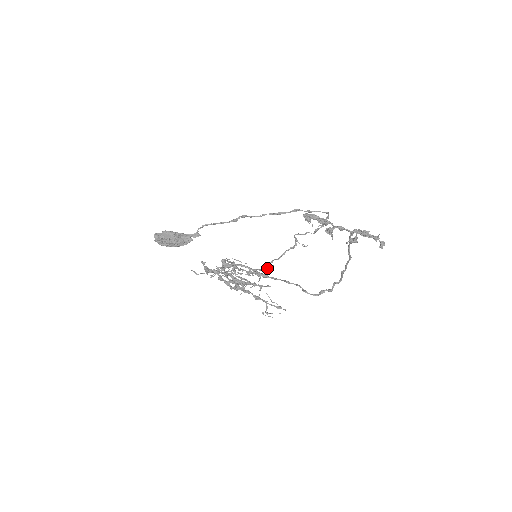
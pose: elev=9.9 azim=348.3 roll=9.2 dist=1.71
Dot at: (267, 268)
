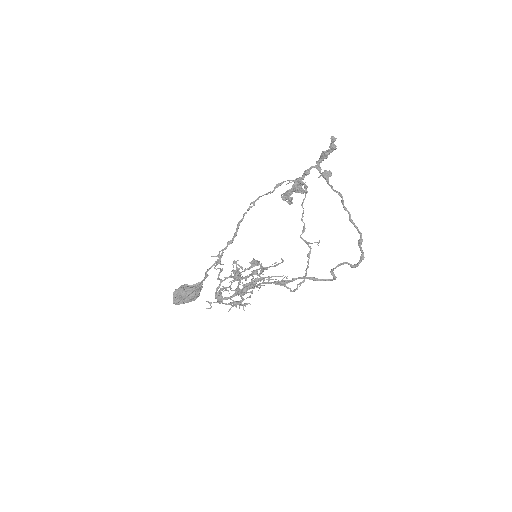
Dot at: (295, 289)
